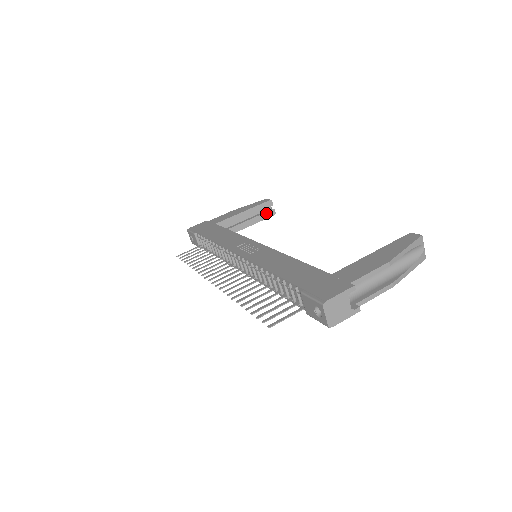
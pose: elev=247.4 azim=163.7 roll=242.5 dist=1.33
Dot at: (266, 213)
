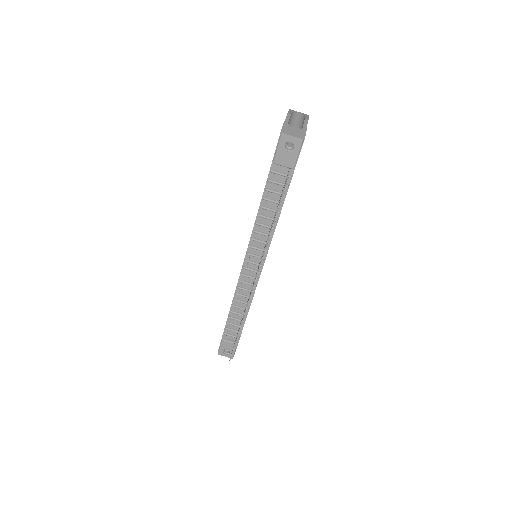
Dot at: occluded
